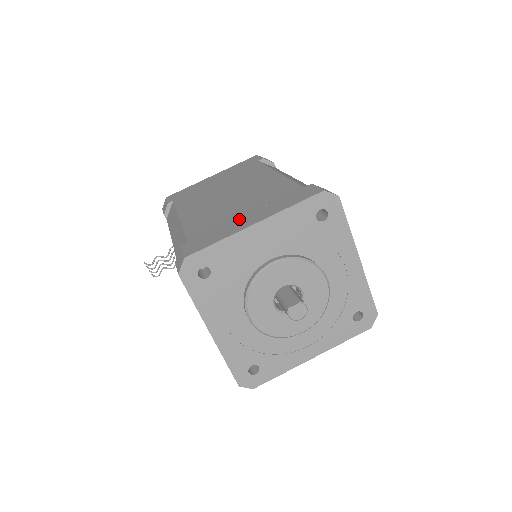
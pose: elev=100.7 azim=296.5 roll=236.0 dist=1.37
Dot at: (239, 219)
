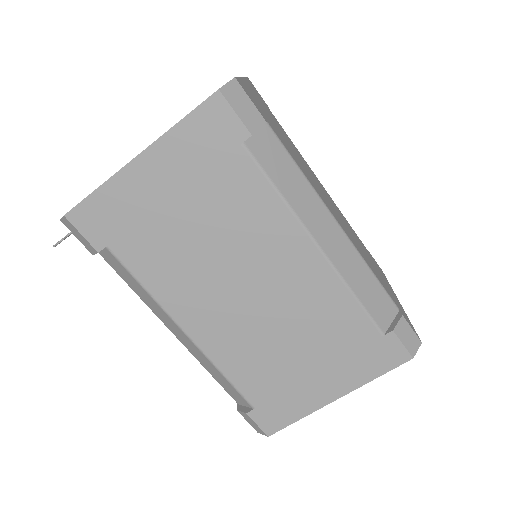
Dot at: (308, 382)
